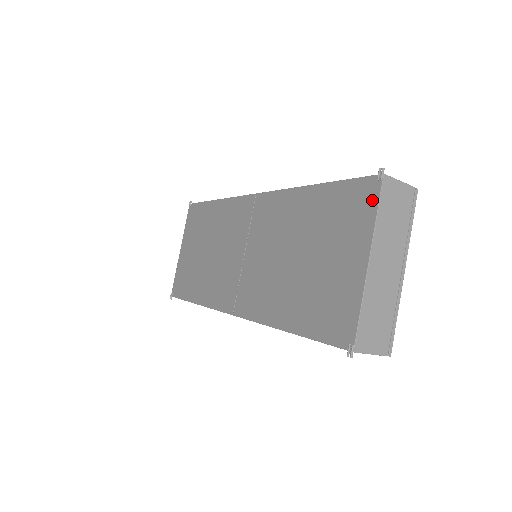
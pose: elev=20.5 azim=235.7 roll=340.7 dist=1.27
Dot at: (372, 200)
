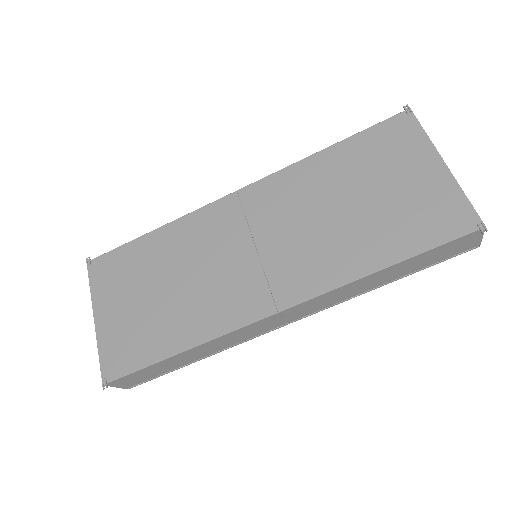
Dot at: (413, 126)
